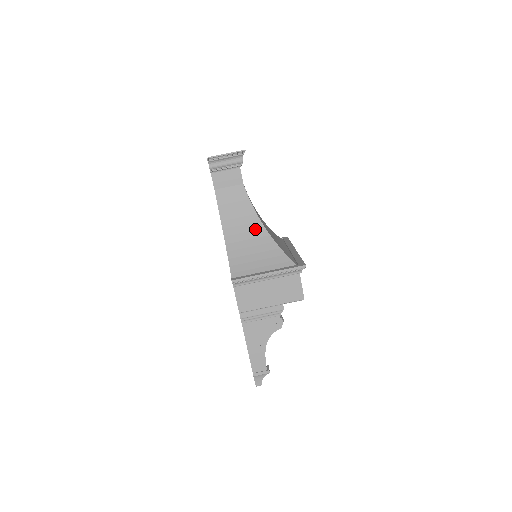
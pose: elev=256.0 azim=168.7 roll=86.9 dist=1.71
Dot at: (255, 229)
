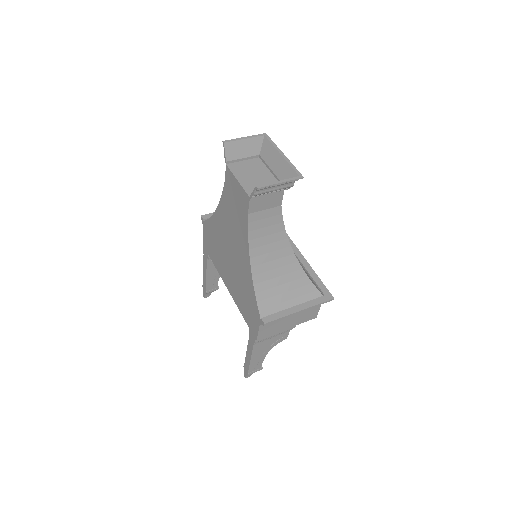
Dot at: (284, 256)
